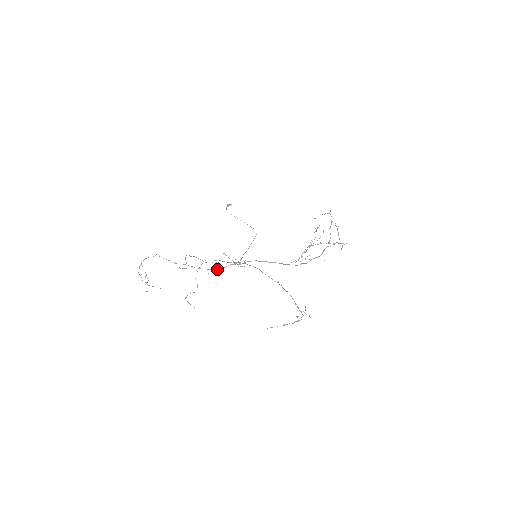
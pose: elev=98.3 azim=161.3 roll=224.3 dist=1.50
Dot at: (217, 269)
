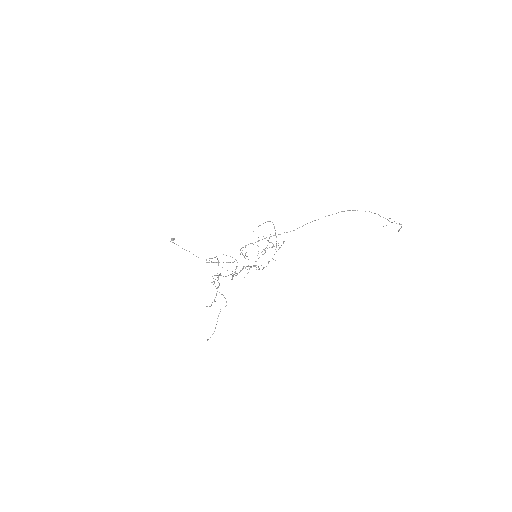
Dot at: occluded
